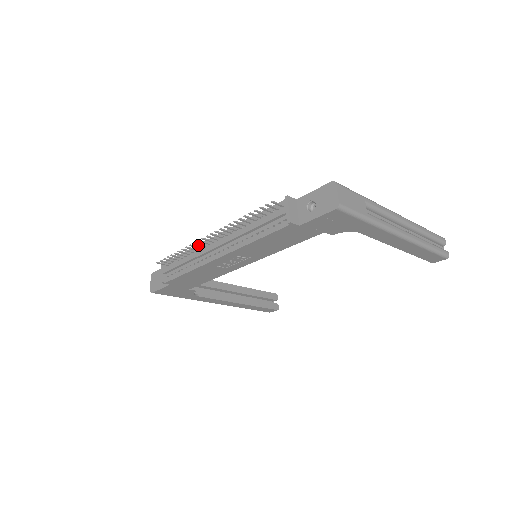
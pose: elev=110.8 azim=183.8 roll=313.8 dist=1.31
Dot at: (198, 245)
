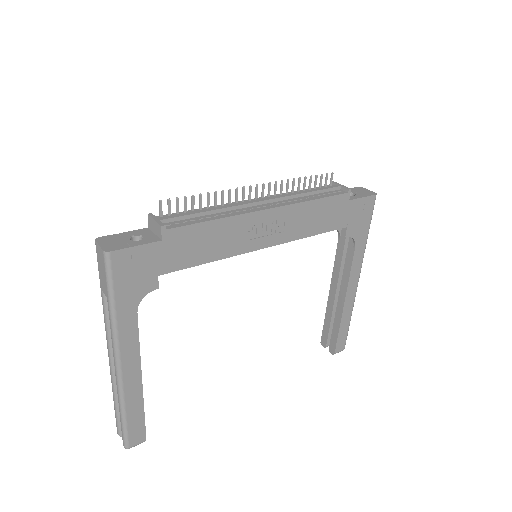
Dot at: (221, 204)
